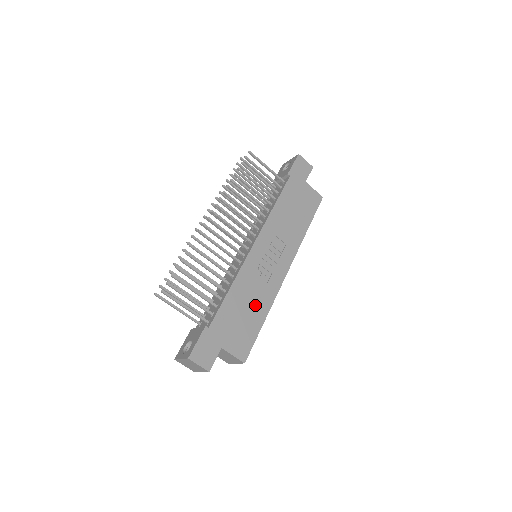
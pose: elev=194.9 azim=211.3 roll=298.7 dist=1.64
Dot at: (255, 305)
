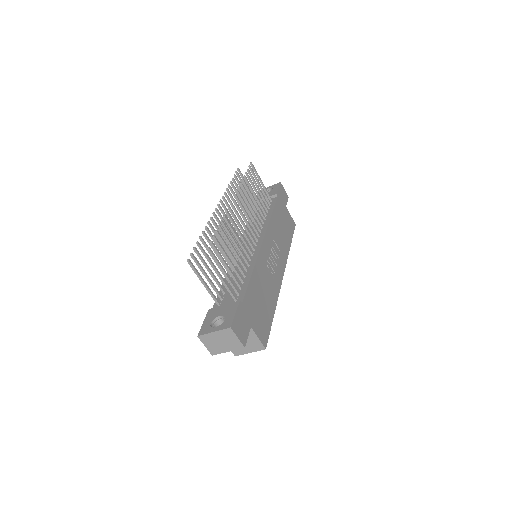
Dot at: (268, 296)
